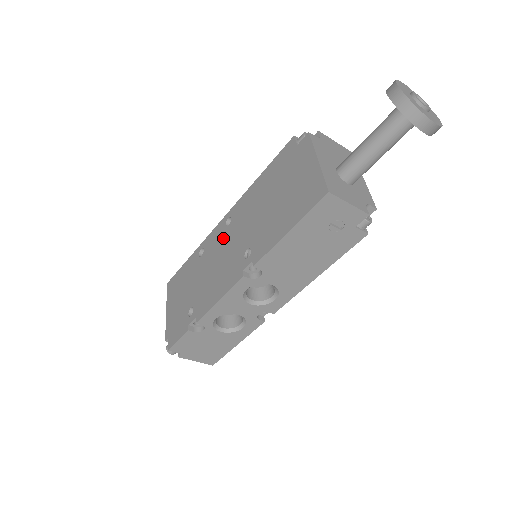
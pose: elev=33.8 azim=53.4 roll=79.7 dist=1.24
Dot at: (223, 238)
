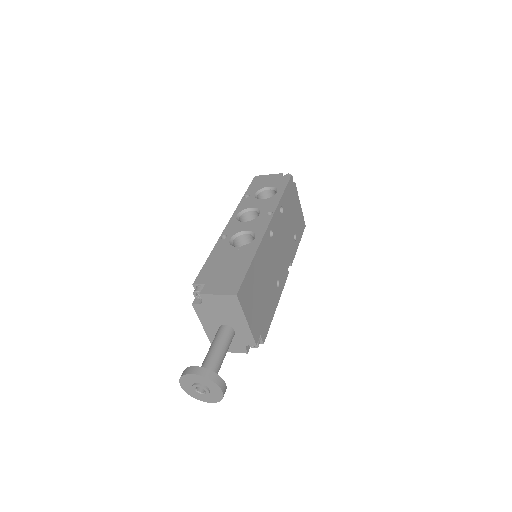
Dot at: occluded
